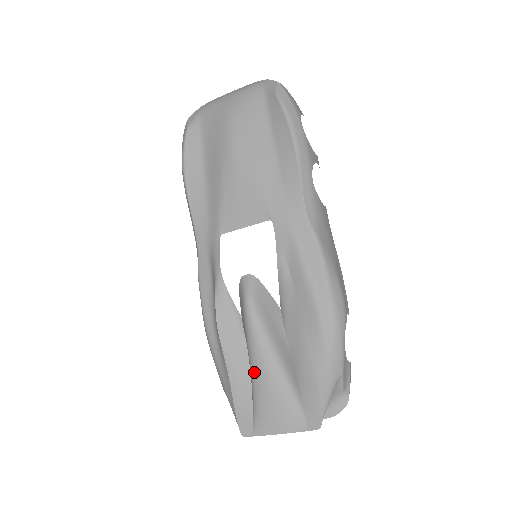
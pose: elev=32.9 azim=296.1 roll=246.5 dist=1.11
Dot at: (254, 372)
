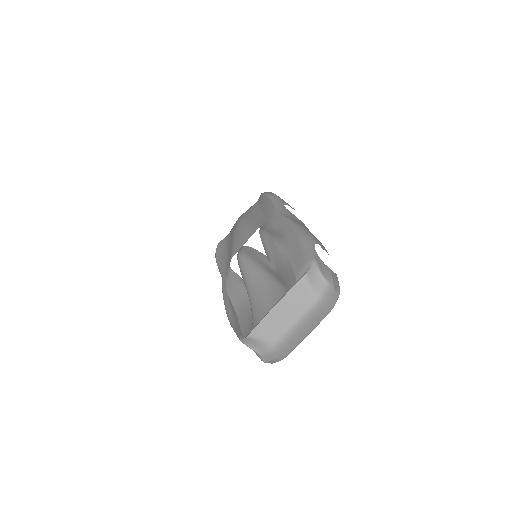
Dot at: (248, 288)
